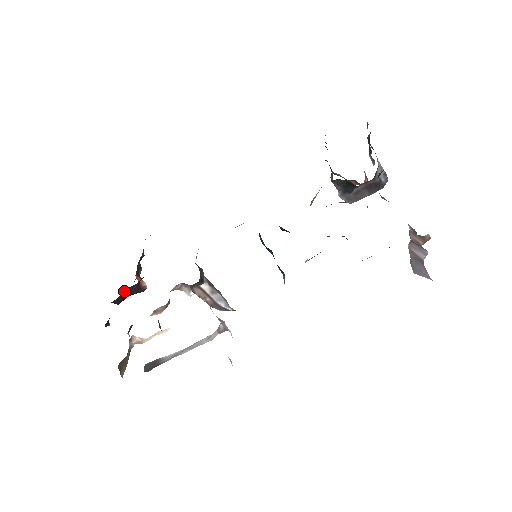
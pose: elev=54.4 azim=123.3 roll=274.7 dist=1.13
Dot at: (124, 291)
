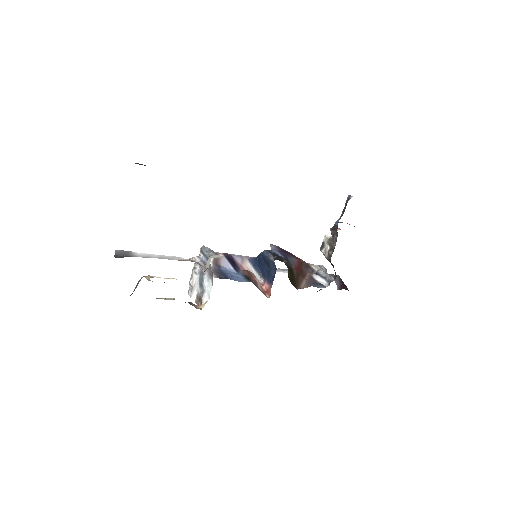
Dot at: occluded
